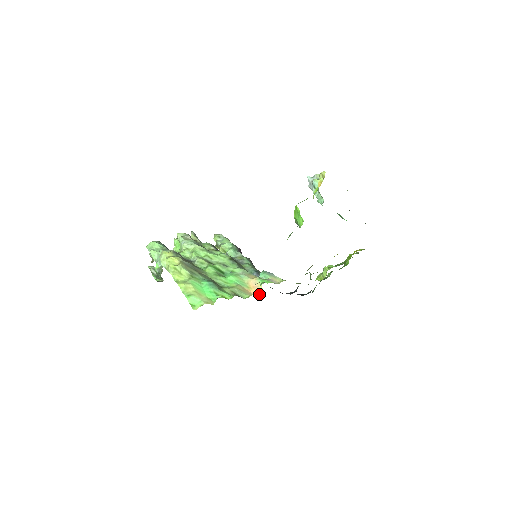
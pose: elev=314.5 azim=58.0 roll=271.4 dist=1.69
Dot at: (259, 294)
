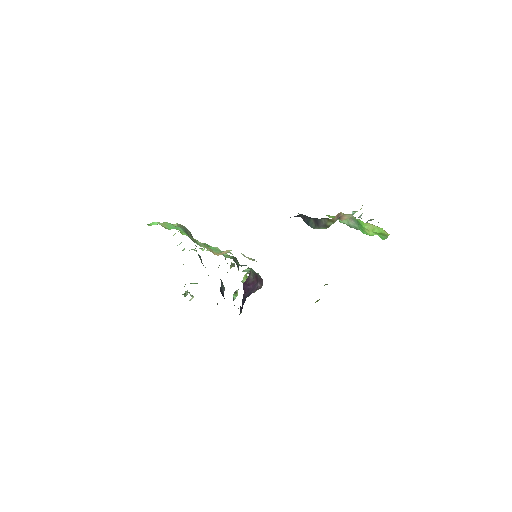
Dot at: occluded
